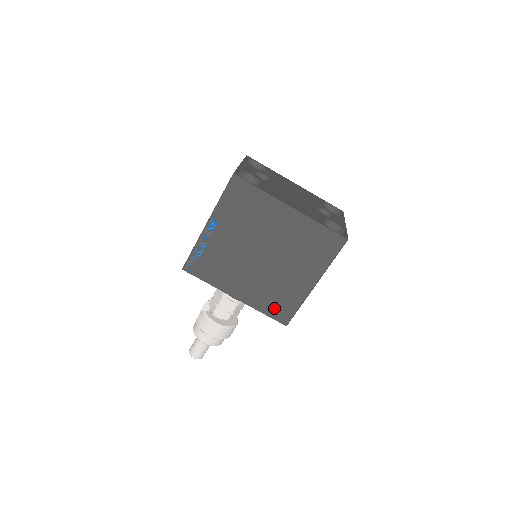
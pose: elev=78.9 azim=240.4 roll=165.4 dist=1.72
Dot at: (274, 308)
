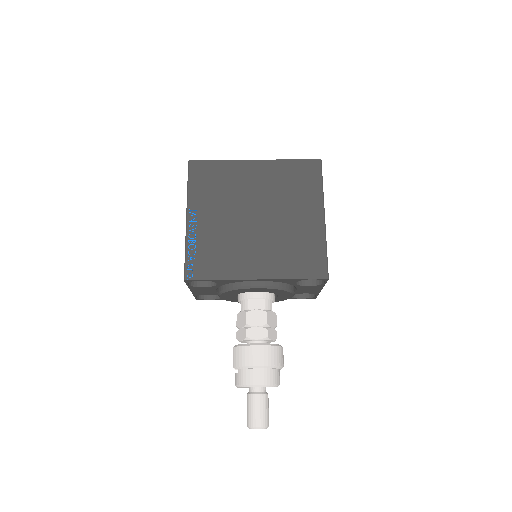
Dot at: (302, 265)
